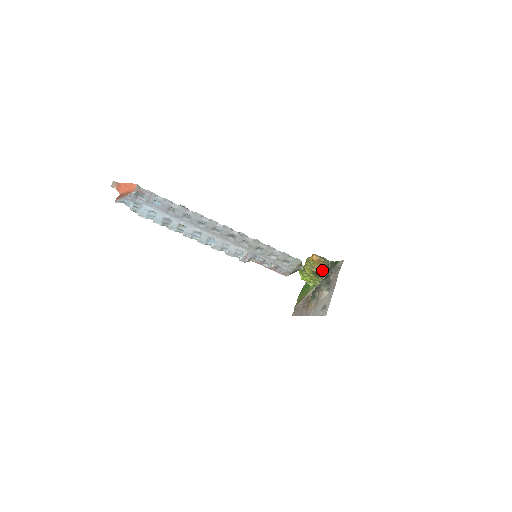
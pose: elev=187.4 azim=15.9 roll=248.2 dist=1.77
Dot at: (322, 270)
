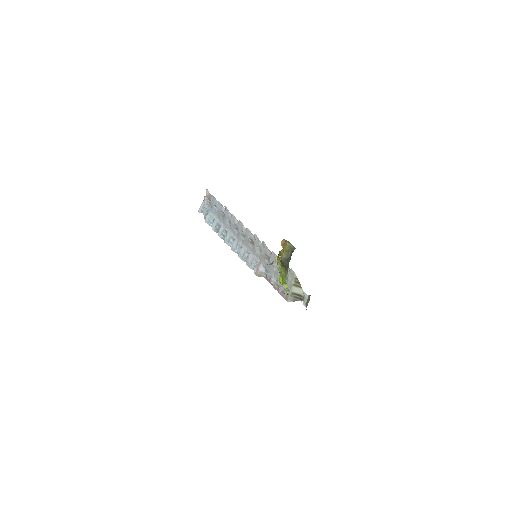
Dot at: (286, 258)
